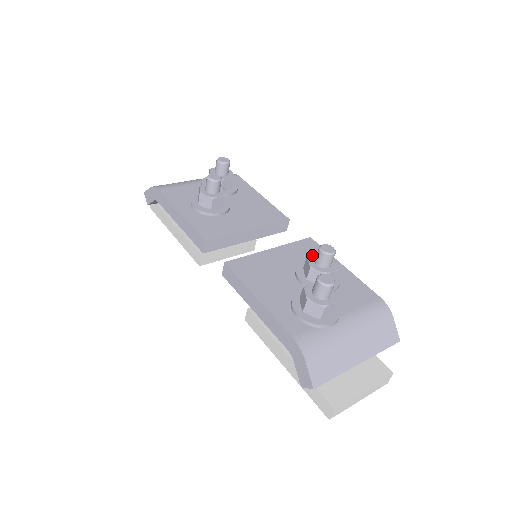
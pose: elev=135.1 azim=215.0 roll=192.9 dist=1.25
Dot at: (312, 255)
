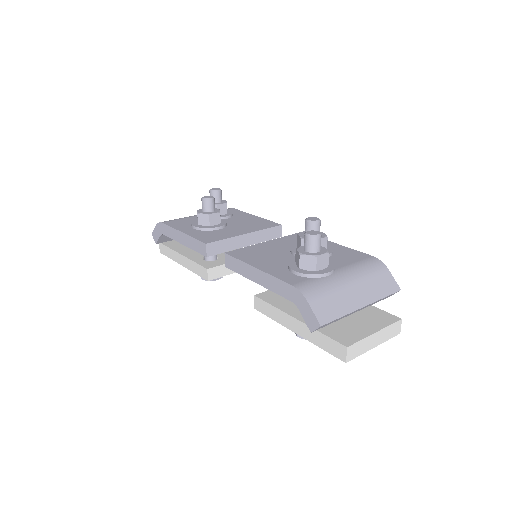
Dot at: (302, 232)
